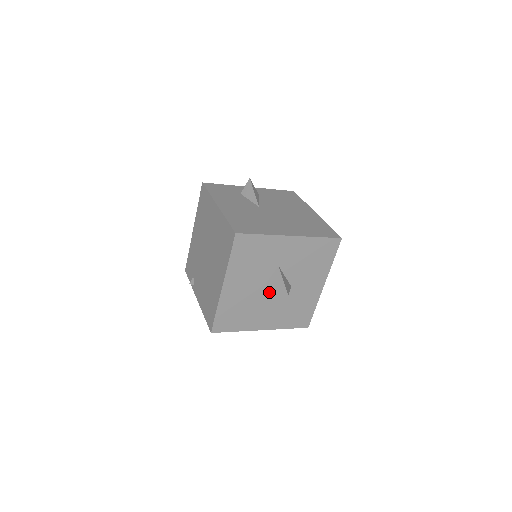
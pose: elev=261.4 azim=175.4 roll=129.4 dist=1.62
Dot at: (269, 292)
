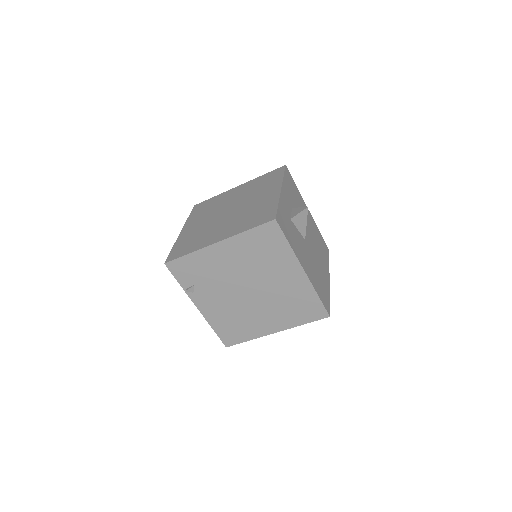
Dot at: occluded
